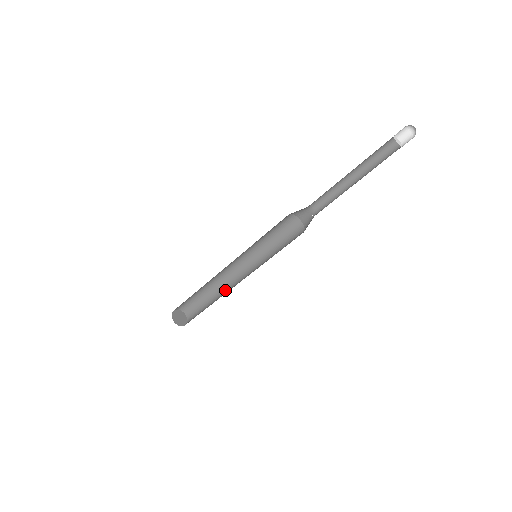
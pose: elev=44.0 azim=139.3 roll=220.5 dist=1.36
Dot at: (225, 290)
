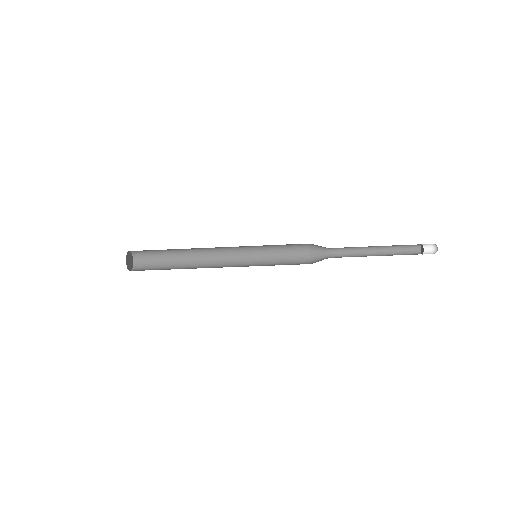
Dot at: (198, 254)
